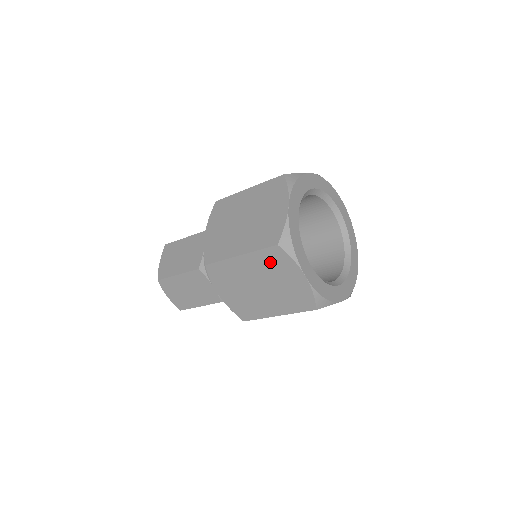
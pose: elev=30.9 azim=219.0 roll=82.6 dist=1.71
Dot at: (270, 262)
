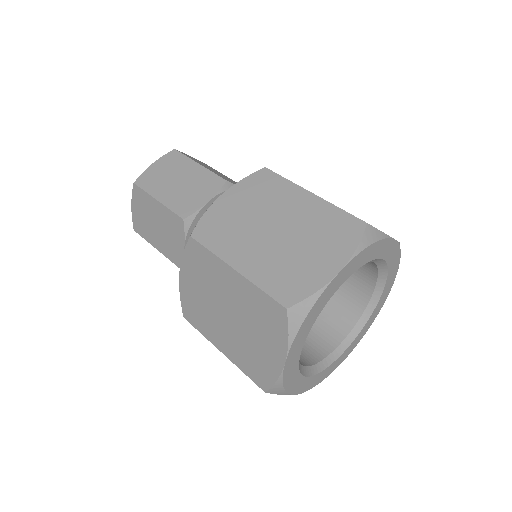
Dot at: occluded
